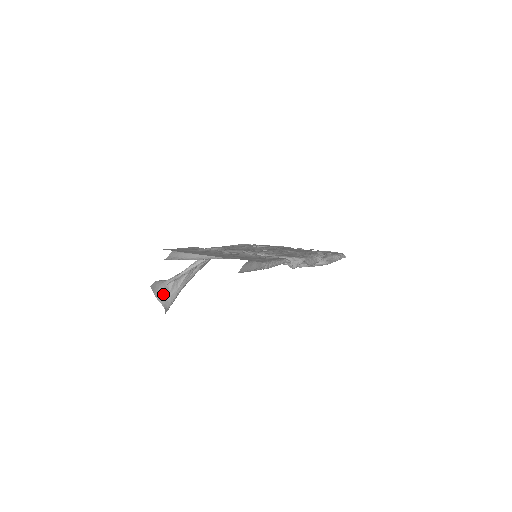
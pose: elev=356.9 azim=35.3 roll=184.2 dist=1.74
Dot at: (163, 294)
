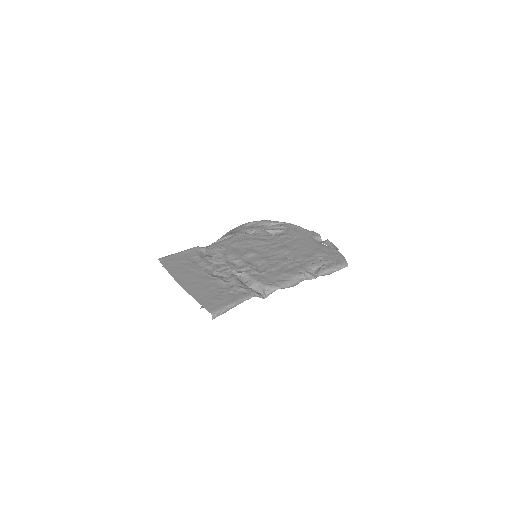
Dot at: occluded
